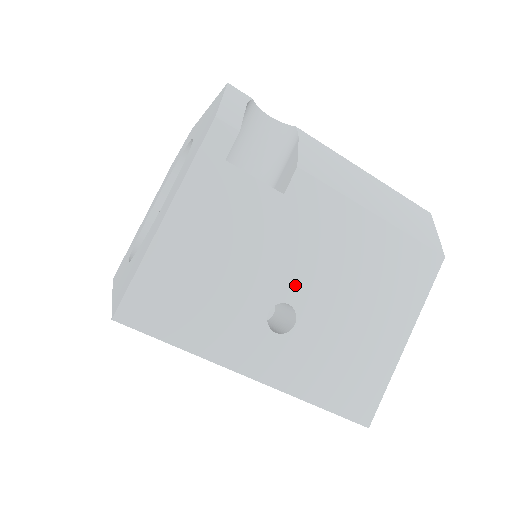
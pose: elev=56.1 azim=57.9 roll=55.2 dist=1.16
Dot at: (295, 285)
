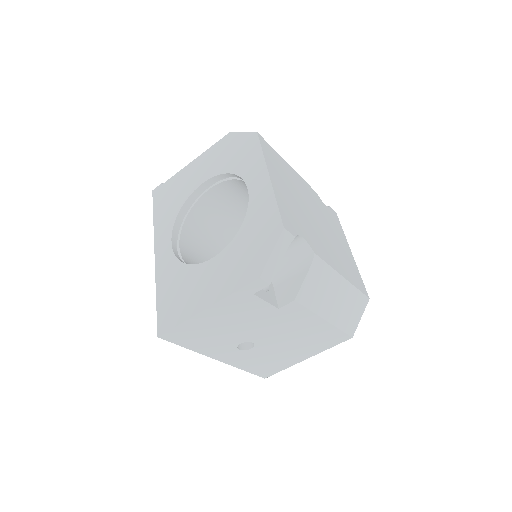
Dot at: (261, 337)
